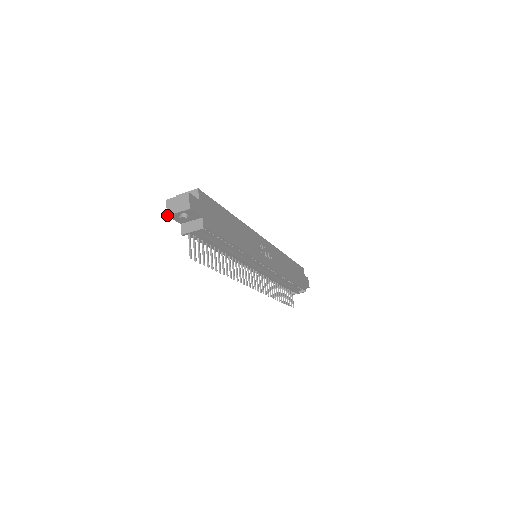
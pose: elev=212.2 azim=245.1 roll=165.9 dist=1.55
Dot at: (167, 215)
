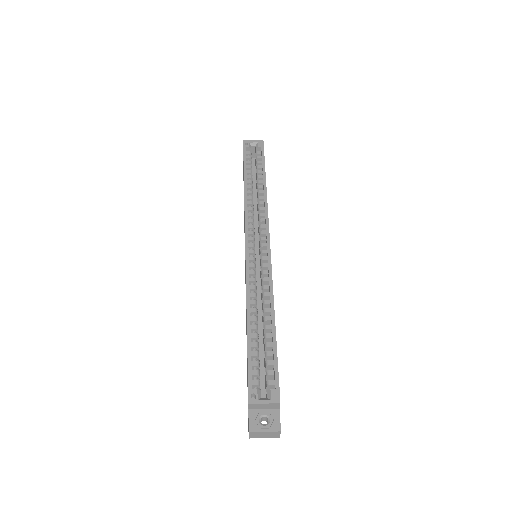
Dot at: occluded
